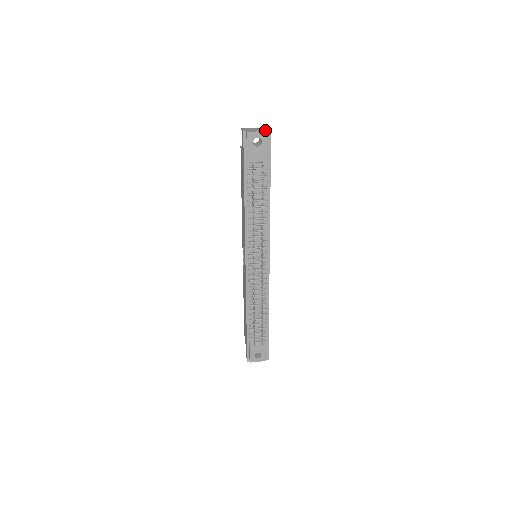
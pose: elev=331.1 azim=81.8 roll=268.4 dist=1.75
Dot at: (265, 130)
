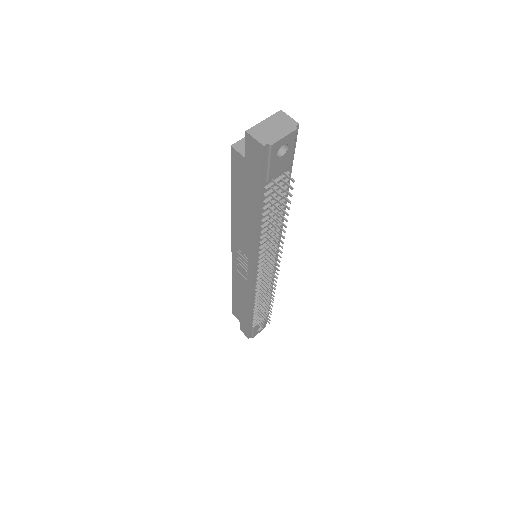
Dot at: (291, 127)
